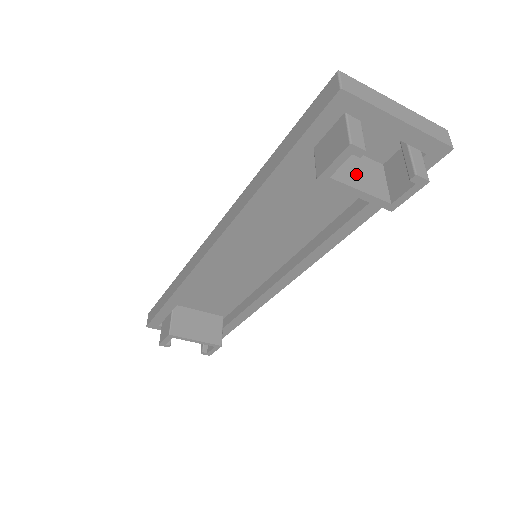
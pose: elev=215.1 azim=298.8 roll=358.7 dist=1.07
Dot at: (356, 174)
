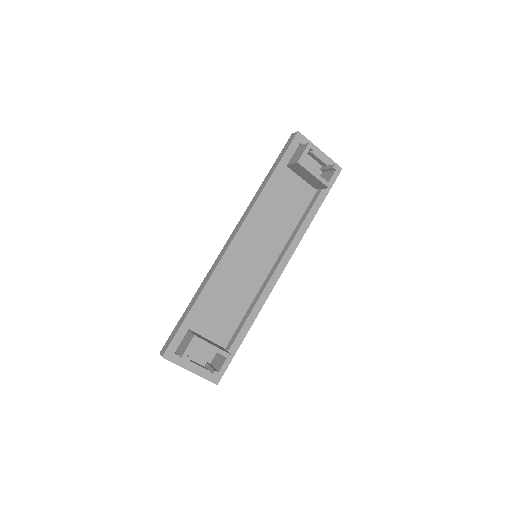
Dot at: occluded
